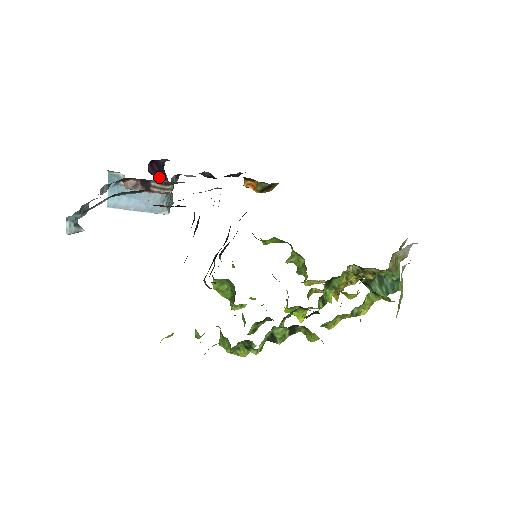
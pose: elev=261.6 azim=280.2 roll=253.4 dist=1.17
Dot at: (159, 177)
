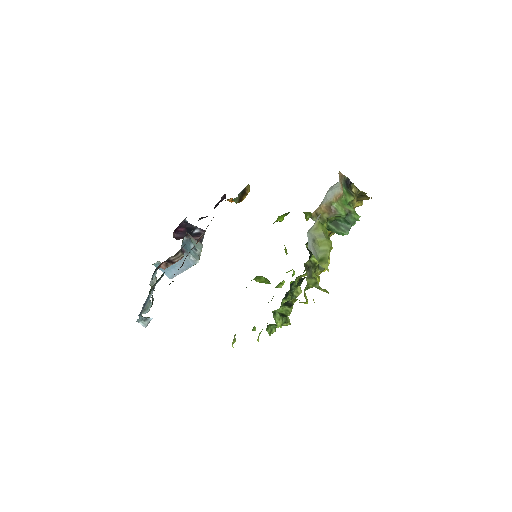
Dot at: occluded
